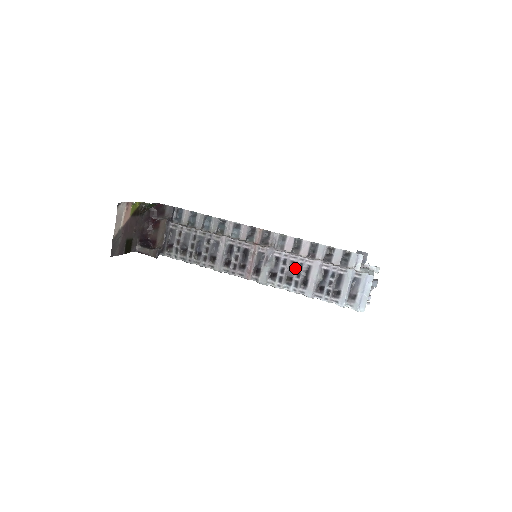
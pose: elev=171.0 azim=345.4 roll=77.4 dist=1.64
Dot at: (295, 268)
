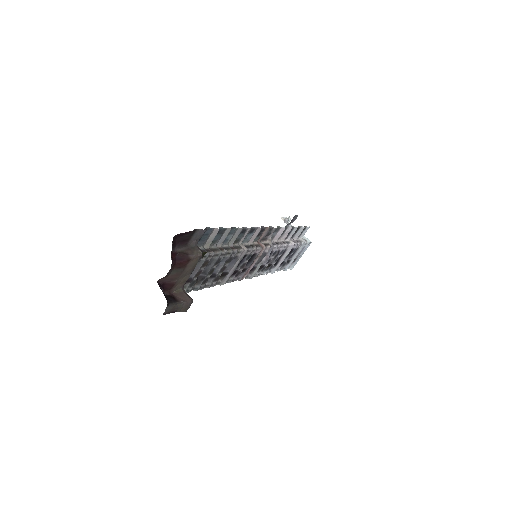
Dot at: occluded
